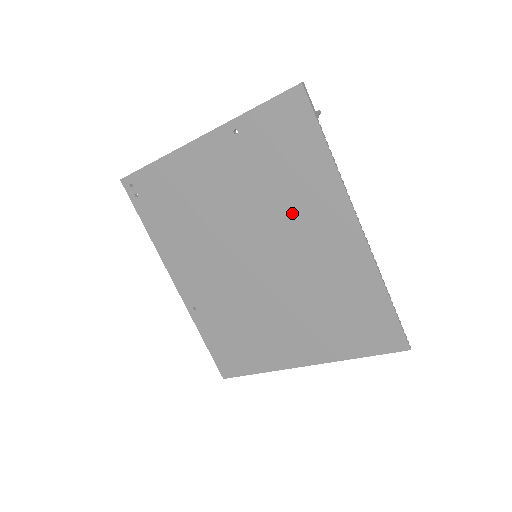
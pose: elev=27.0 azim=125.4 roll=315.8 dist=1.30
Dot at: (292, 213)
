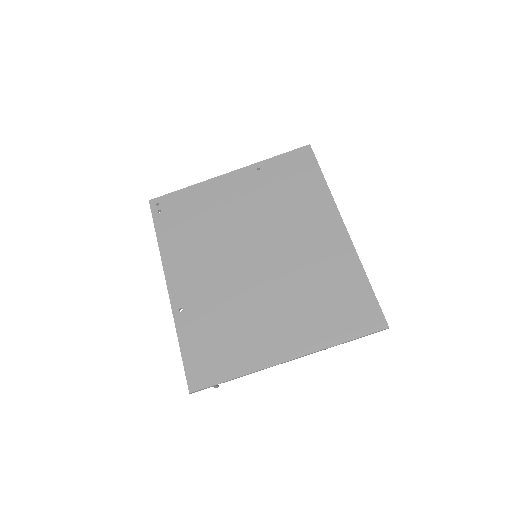
Dot at: (293, 220)
